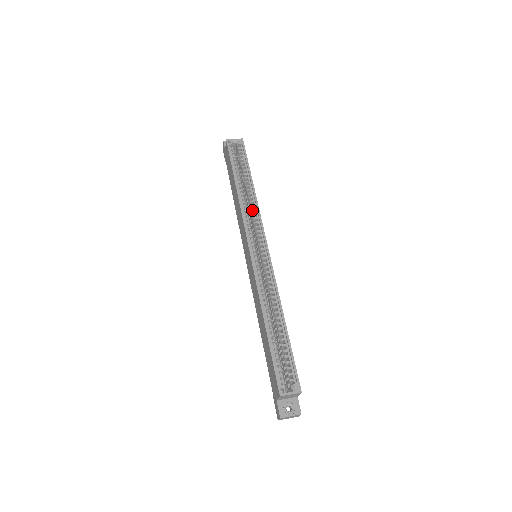
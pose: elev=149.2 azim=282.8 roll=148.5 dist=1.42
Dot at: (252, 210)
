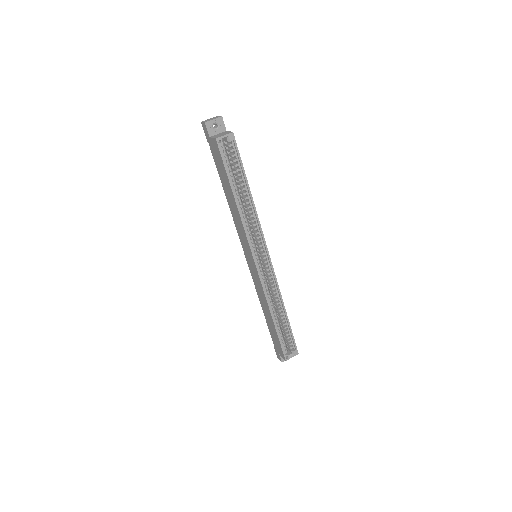
Dot at: (252, 221)
